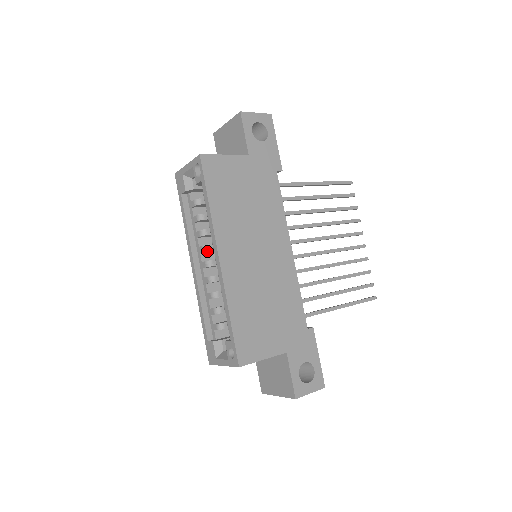
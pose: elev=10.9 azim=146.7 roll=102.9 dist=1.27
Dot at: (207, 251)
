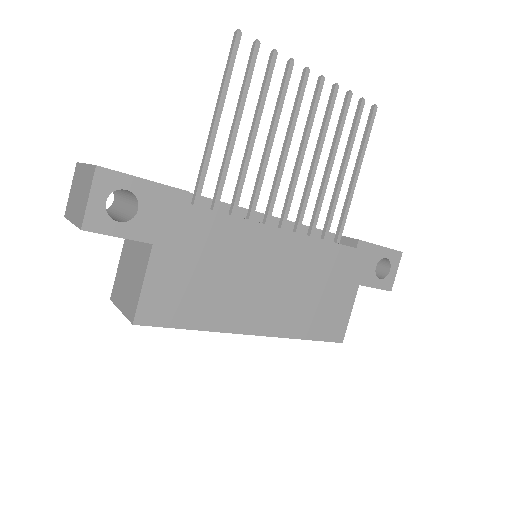
Dot at: occluded
